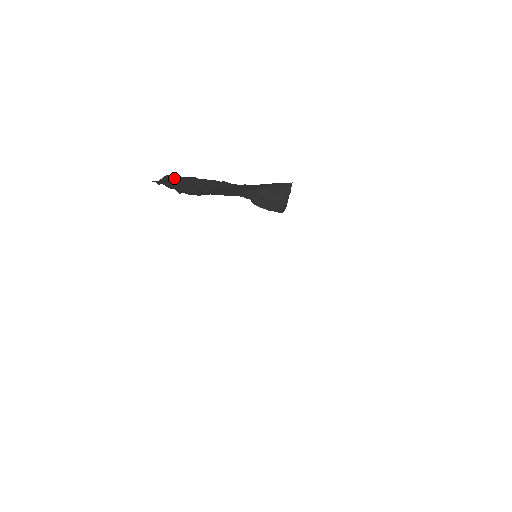
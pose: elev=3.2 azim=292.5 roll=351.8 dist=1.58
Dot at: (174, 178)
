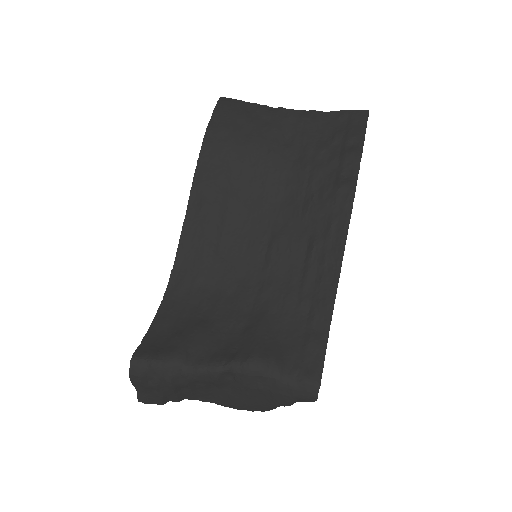
Dot at: (151, 389)
